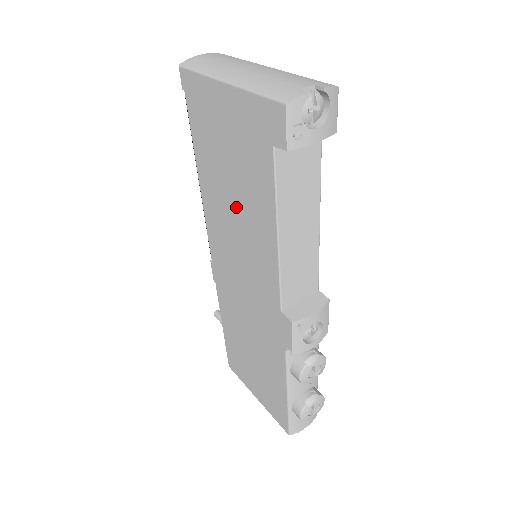
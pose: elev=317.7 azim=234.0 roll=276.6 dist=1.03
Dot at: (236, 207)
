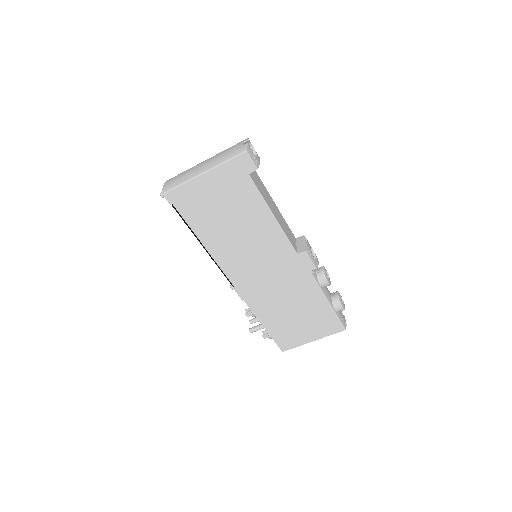
Dot at: (239, 230)
